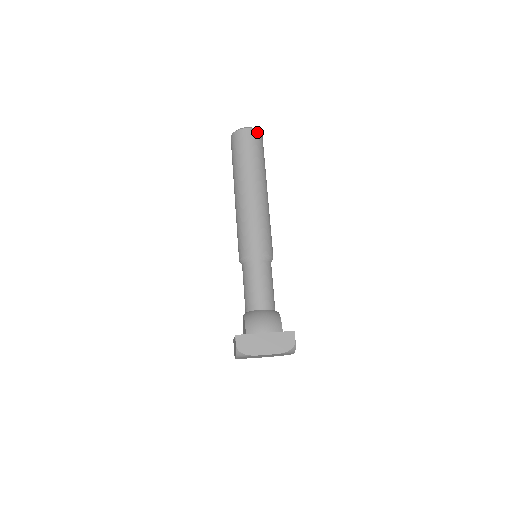
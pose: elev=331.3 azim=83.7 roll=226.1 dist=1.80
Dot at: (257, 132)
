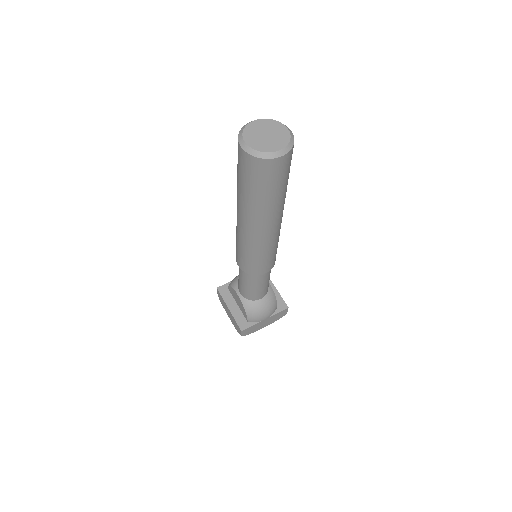
Dot at: (291, 151)
